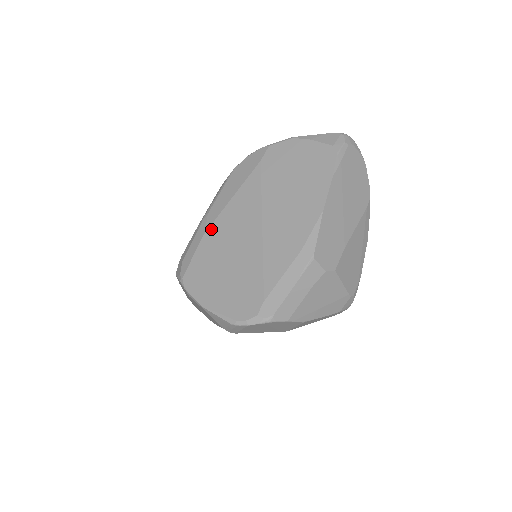
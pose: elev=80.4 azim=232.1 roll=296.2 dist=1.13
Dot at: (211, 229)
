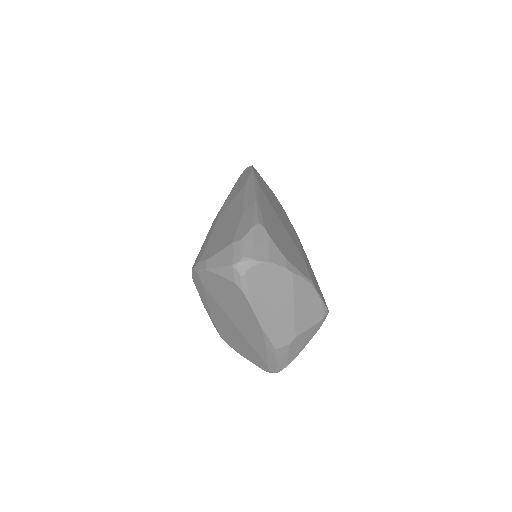
Dot at: (212, 318)
